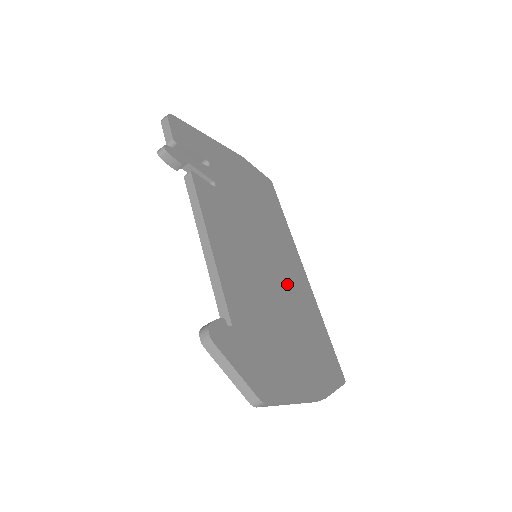
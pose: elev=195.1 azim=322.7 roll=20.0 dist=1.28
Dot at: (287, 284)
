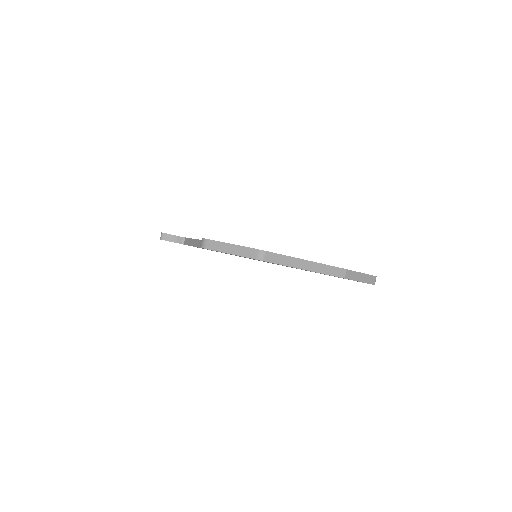
Dot at: occluded
